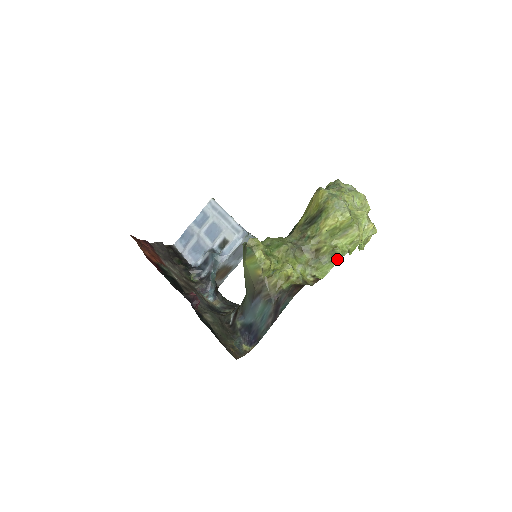
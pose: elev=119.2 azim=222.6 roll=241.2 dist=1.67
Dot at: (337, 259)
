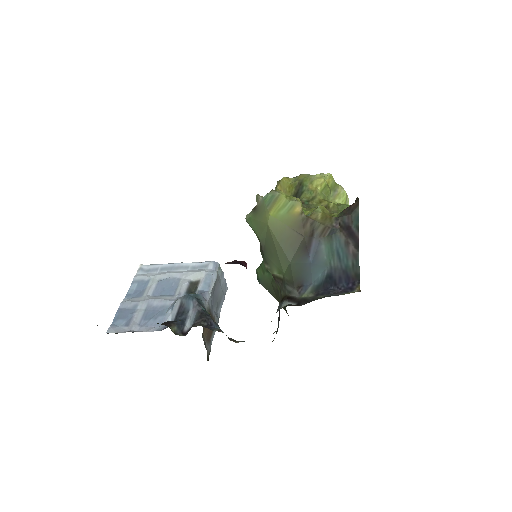
Dot at: occluded
